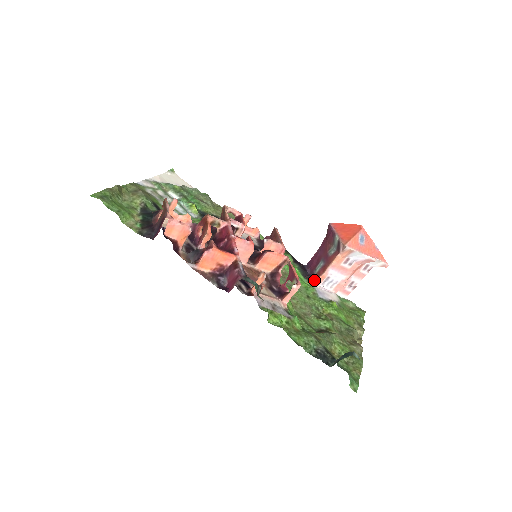
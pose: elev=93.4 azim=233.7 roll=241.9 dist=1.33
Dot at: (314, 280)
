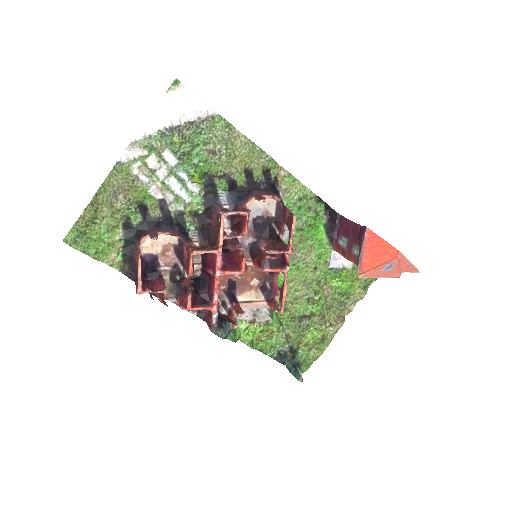
Dot at: (334, 248)
